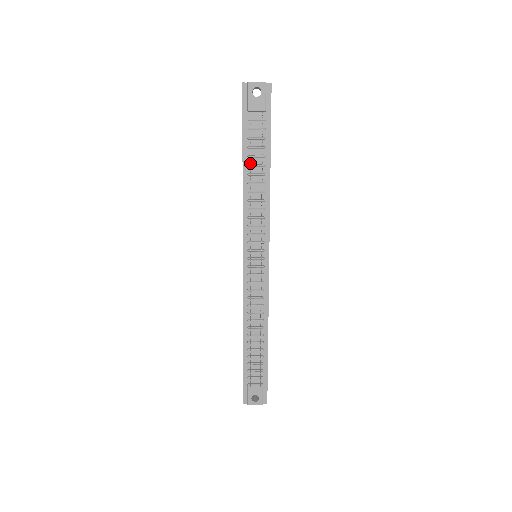
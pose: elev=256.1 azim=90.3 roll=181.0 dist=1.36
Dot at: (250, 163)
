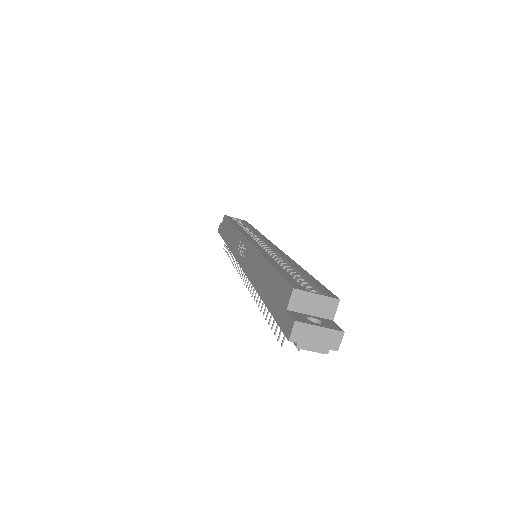
Dot at: occluded
